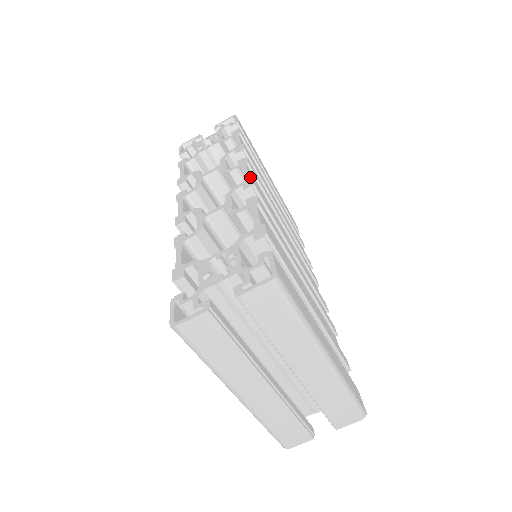
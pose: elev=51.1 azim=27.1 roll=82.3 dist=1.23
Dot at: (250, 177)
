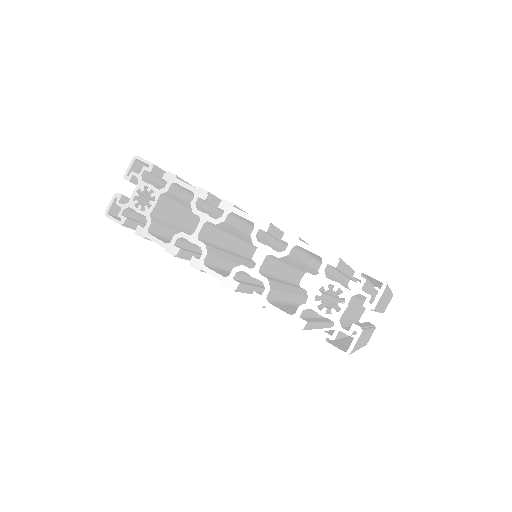
Dot at: (252, 216)
